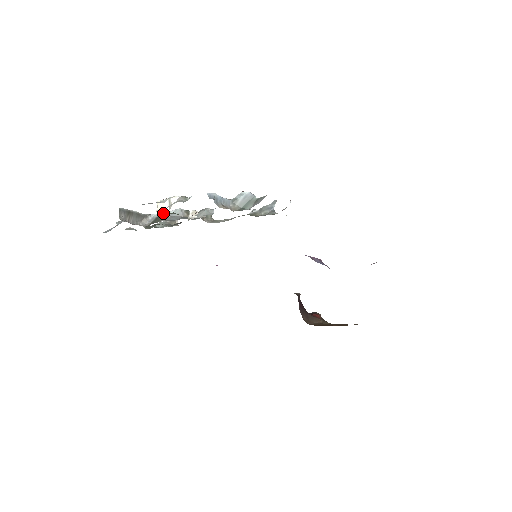
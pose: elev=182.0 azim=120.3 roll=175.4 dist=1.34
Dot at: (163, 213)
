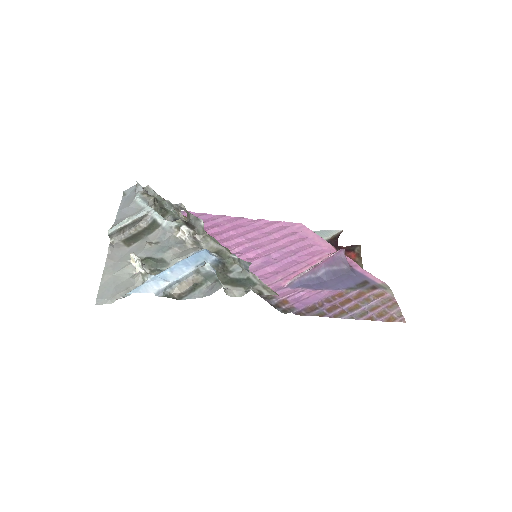
Dot at: (159, 218)
